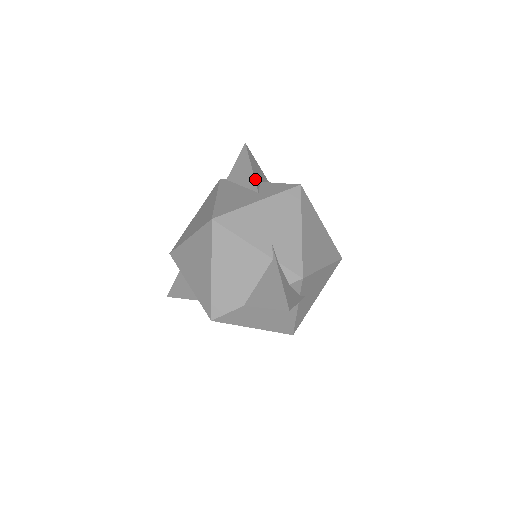
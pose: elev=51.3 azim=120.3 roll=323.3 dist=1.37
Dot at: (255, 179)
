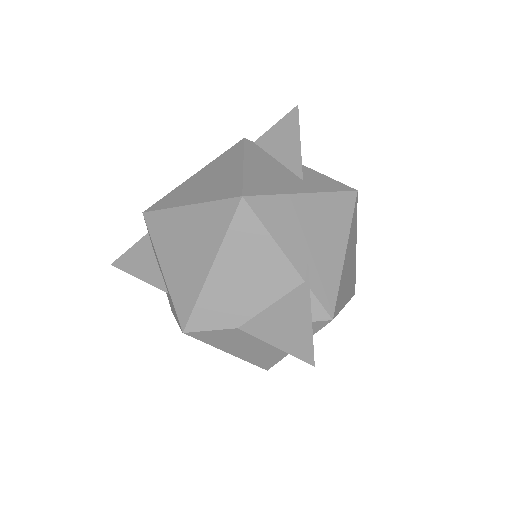
Dot at: (301, 159)
